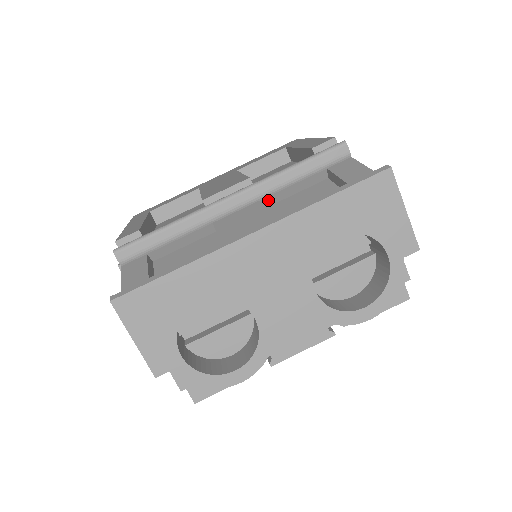
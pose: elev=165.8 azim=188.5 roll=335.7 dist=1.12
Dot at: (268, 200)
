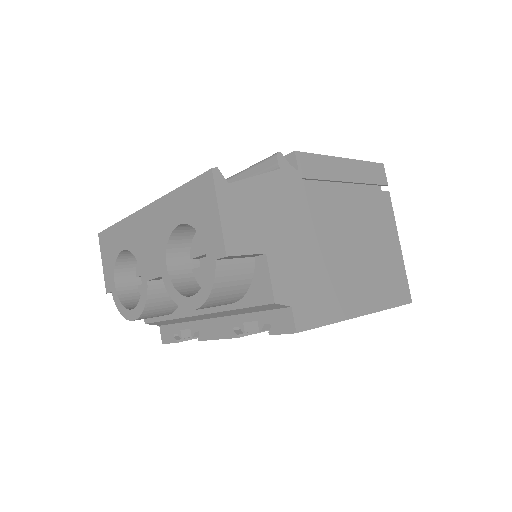
Dot at: occluded
